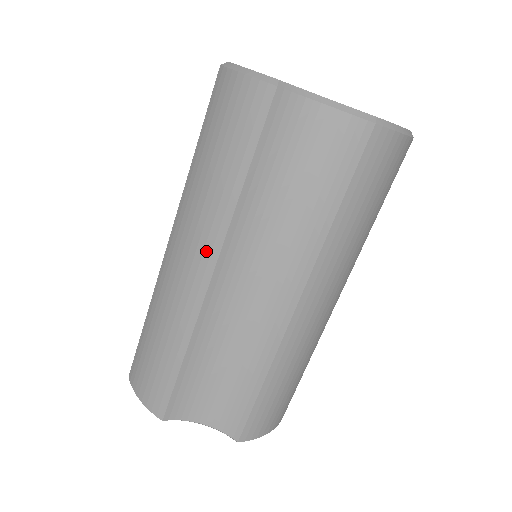
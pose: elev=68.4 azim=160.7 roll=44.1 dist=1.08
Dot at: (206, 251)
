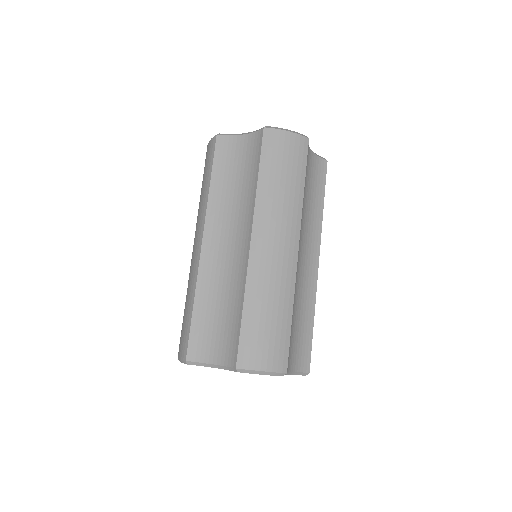
Dot at: (200, 230)
